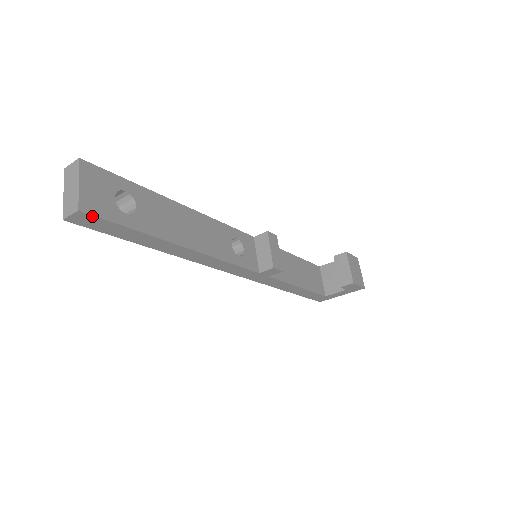
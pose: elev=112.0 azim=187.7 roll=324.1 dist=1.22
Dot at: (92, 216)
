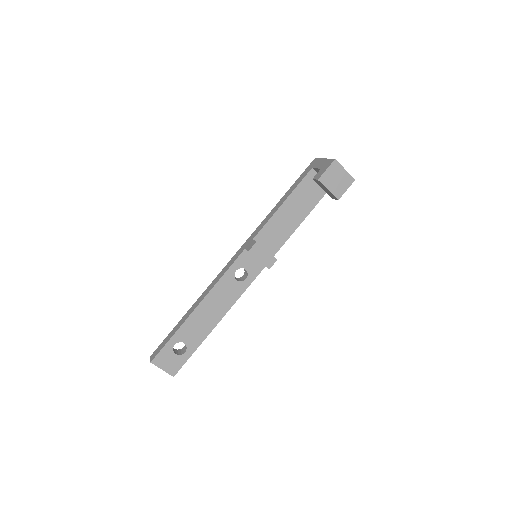
Dot at: (178, 370)
